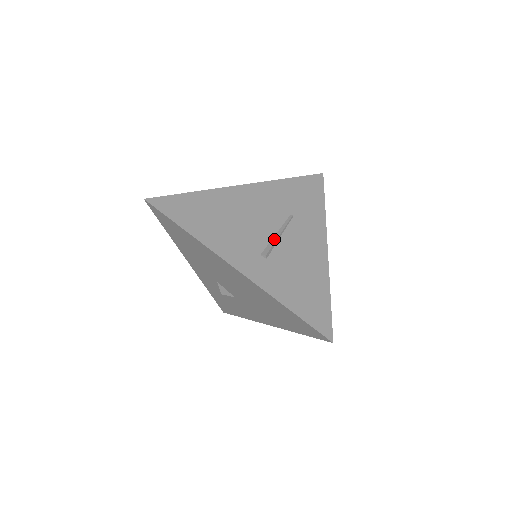
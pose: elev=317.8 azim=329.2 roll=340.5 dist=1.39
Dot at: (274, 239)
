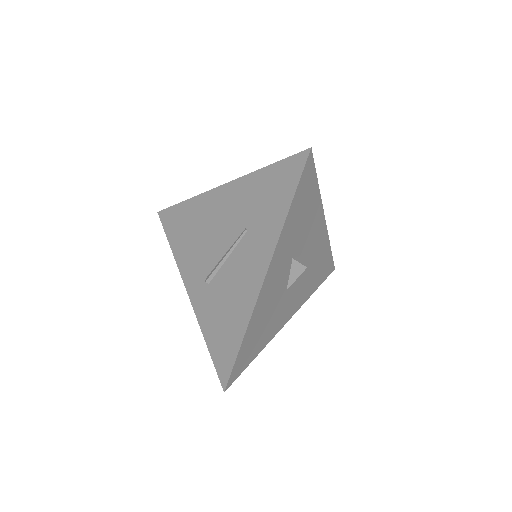
Dot at: (219, 262)
